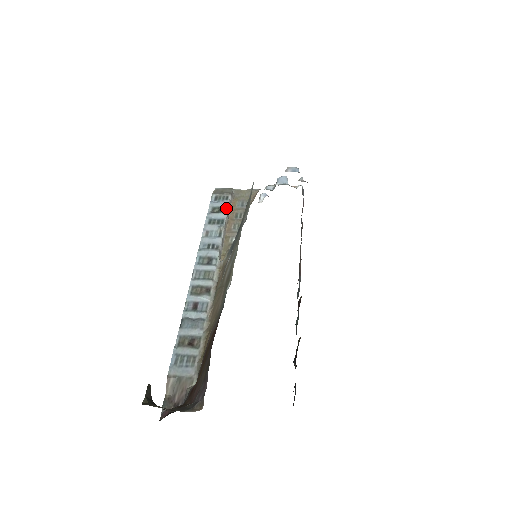
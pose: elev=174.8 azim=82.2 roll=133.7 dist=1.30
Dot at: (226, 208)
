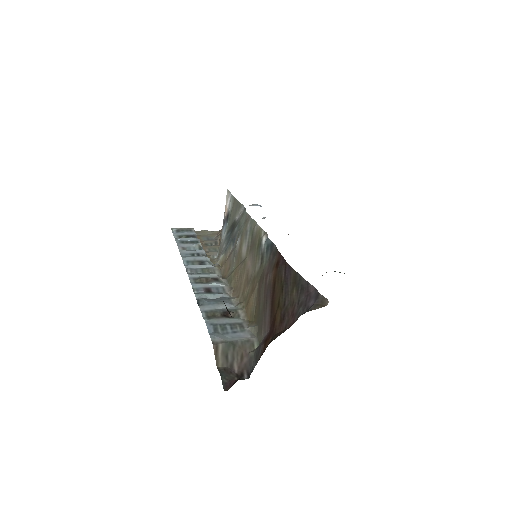
Dot at: (195, 235)
